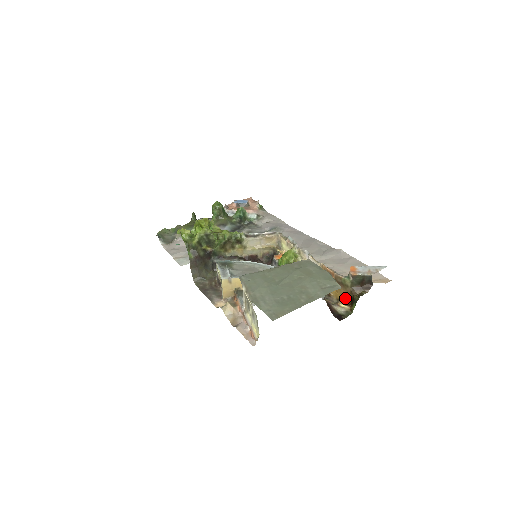
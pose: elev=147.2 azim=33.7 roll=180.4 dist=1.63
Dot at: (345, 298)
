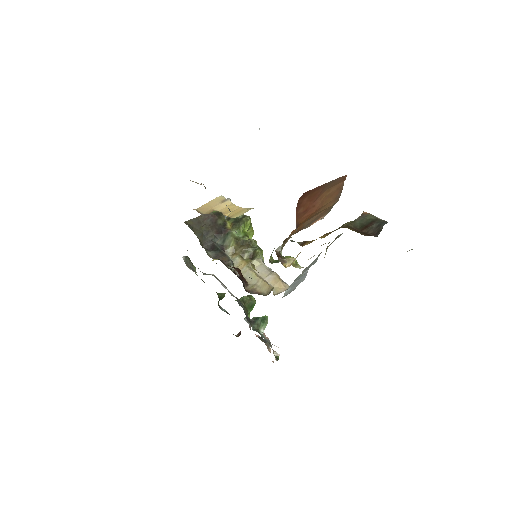
Dot at: (323, 237)
